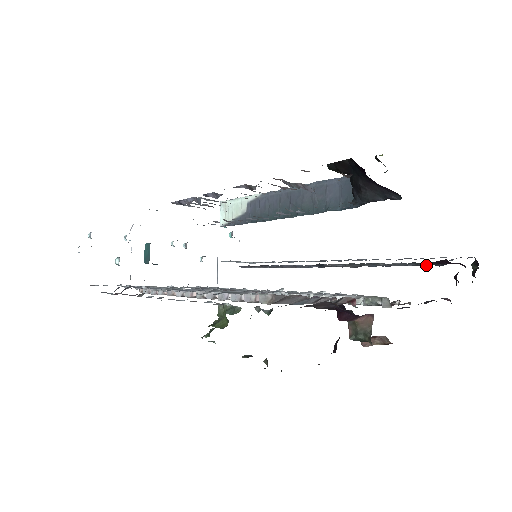
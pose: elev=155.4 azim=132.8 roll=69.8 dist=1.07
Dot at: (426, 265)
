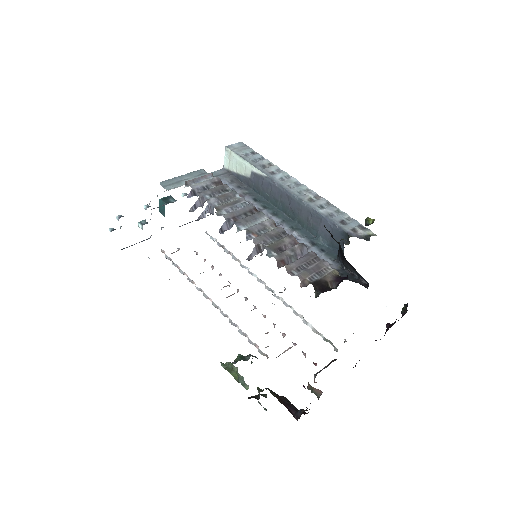
Dot at: occluded
